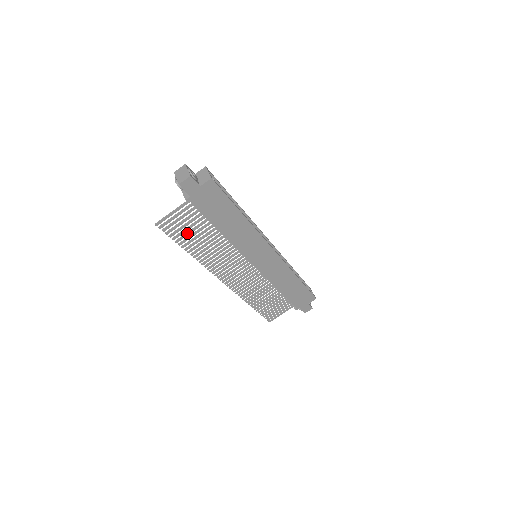
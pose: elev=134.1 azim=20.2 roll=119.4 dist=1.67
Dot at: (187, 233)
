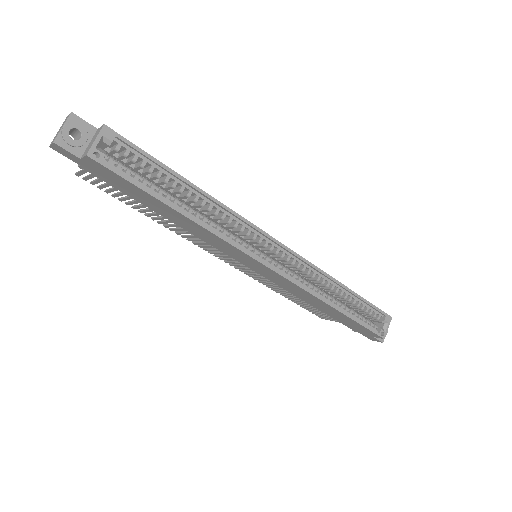
Dot at: (125, 197)
